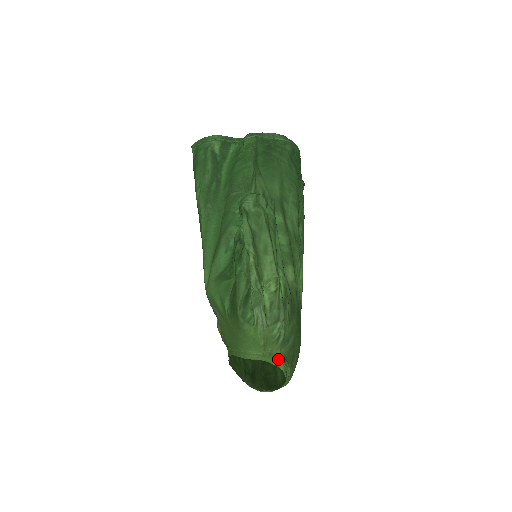
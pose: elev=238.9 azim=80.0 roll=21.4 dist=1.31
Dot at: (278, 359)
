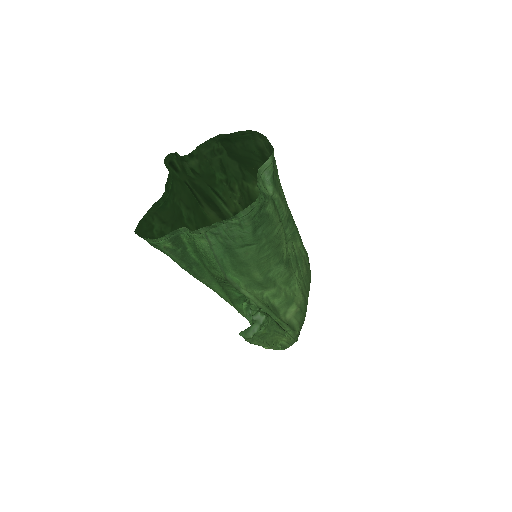
Dot at: occluded
